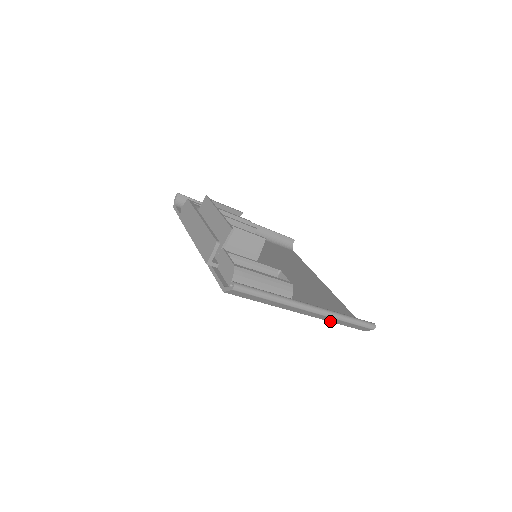
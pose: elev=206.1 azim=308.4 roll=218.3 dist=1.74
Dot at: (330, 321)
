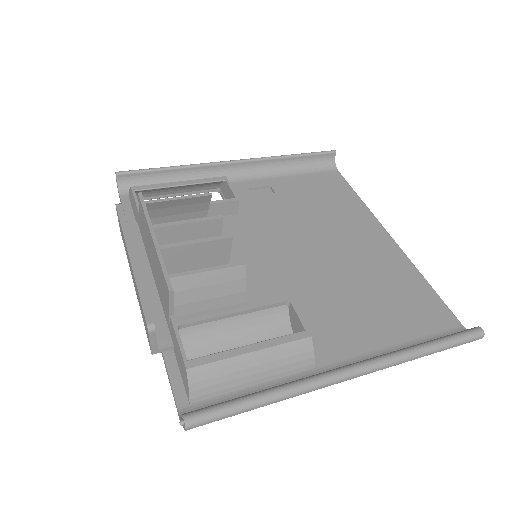
Dot at: occluded
